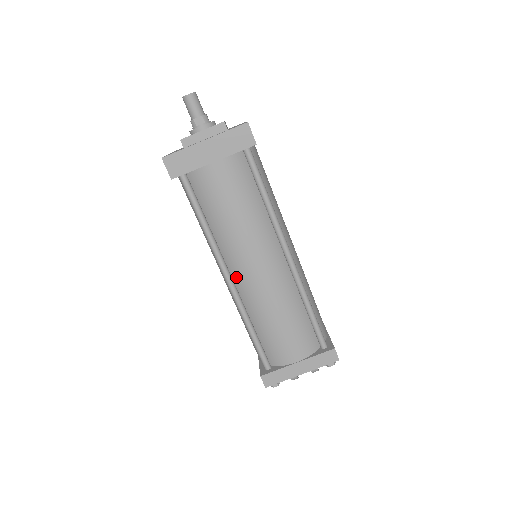
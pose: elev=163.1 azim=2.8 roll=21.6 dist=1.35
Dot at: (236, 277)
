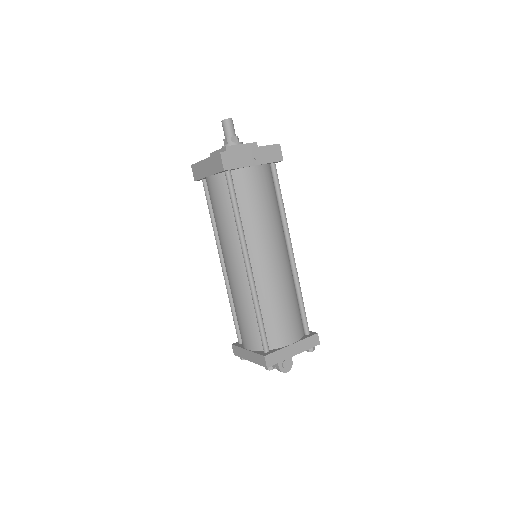
Dot at: occluded
